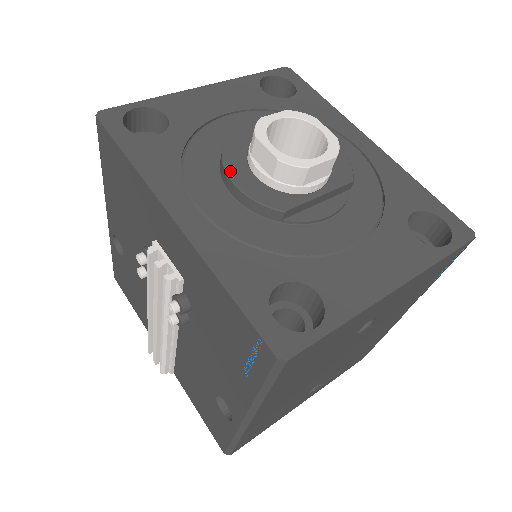
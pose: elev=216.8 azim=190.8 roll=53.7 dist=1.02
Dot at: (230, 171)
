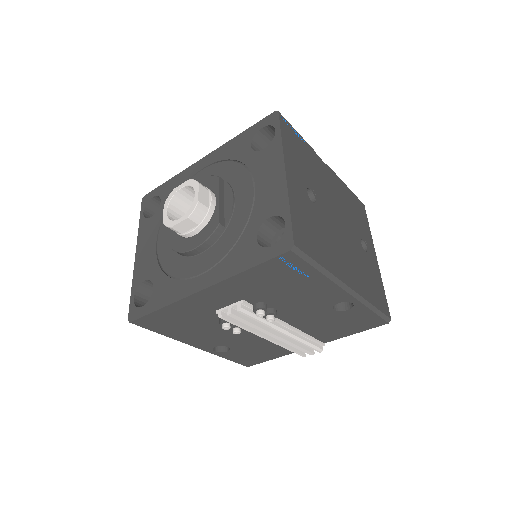
Dot at: (187, 249)
